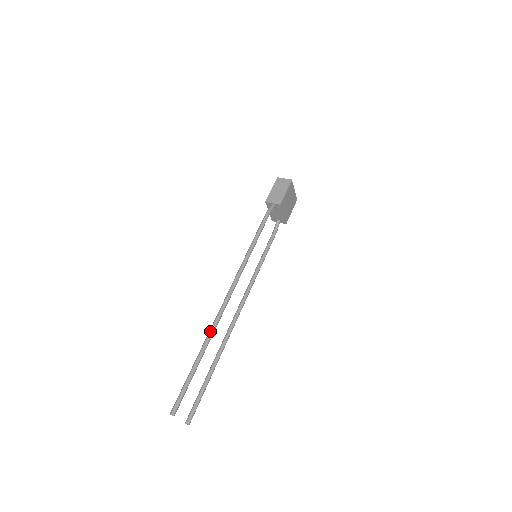
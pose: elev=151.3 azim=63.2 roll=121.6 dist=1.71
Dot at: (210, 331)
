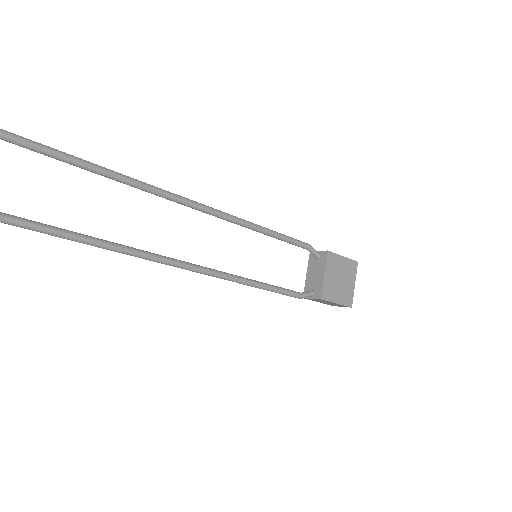
Dot at: (122, 174)
